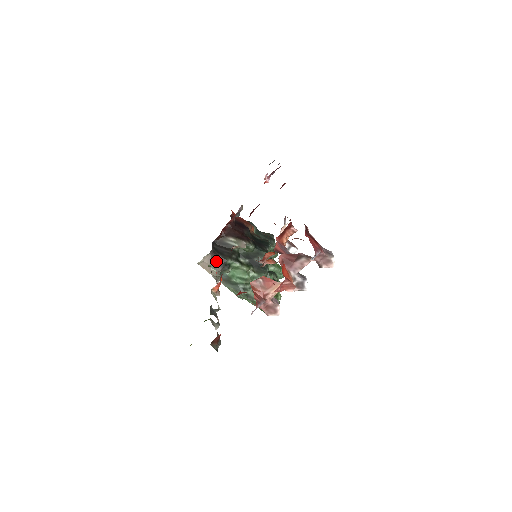
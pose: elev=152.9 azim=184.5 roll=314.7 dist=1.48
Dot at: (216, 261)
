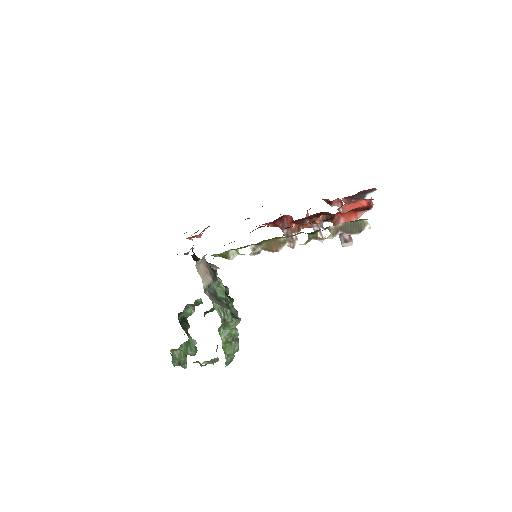
Dot at: (209, 266)
